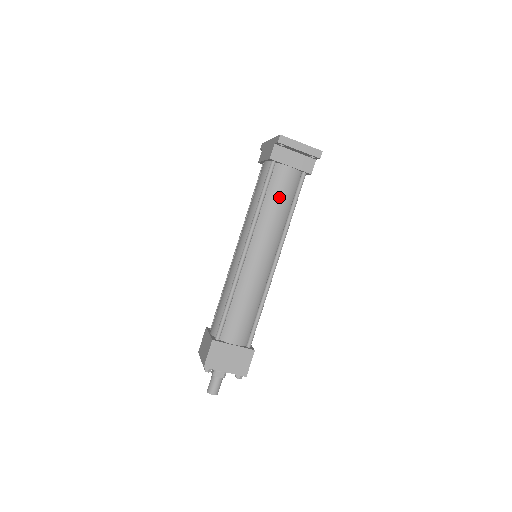
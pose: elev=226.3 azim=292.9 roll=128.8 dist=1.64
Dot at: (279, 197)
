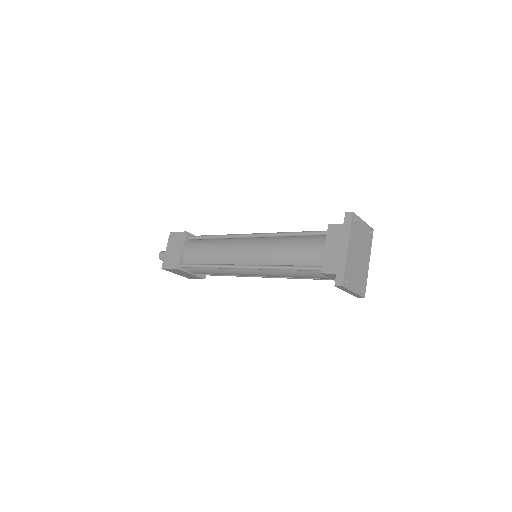
Dot at: (303, 277)
